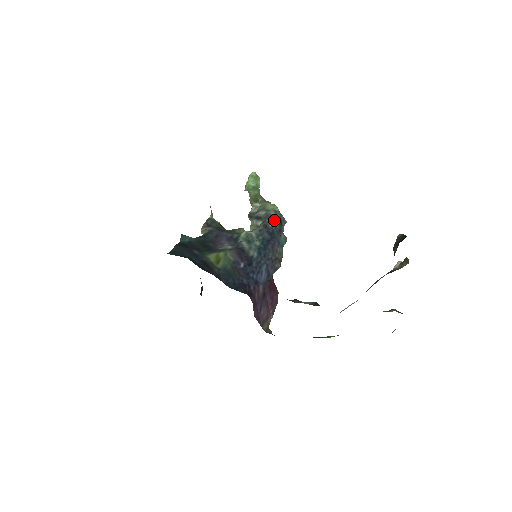
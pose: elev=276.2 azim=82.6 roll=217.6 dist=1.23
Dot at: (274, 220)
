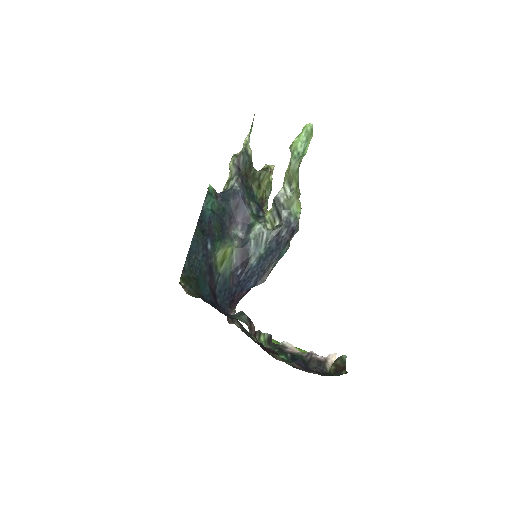
Dot at: (289, 229)
